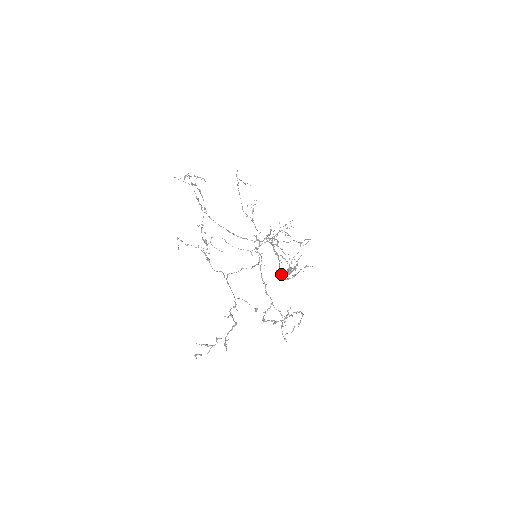
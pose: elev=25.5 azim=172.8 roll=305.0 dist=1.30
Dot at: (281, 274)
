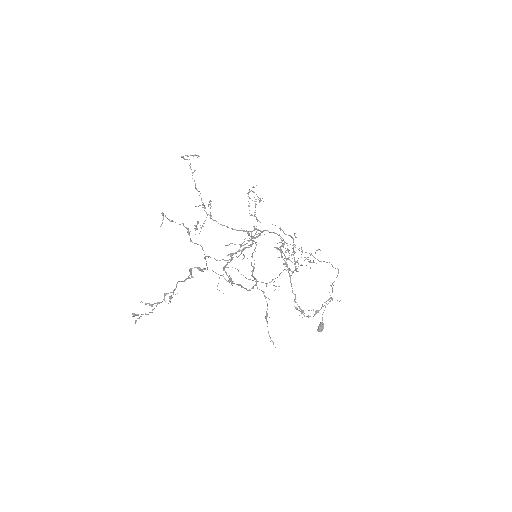
Dot at: occluded
